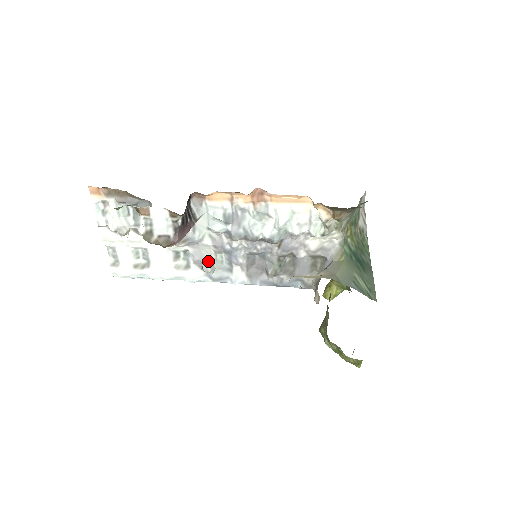
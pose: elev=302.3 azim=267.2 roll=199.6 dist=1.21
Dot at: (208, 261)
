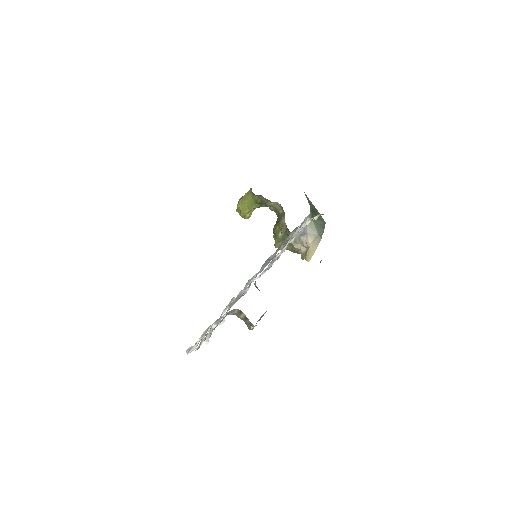
Dot at: occluded
